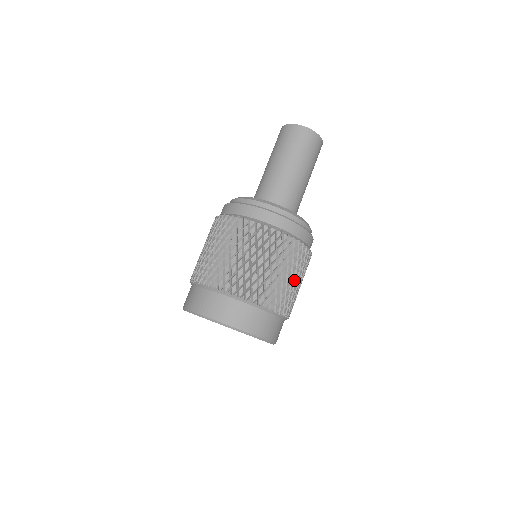
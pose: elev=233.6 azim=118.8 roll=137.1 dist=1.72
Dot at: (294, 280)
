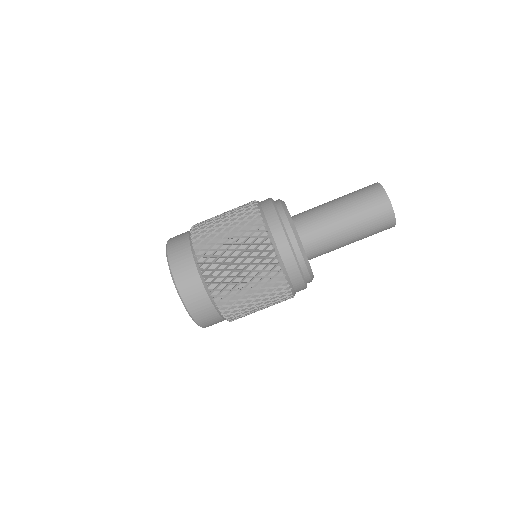
Dot at: (247, 284)
